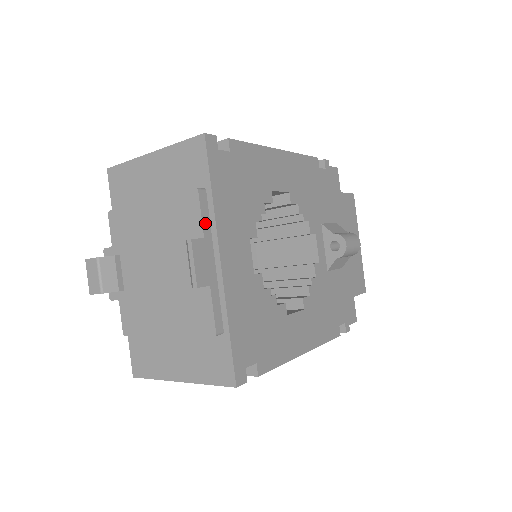
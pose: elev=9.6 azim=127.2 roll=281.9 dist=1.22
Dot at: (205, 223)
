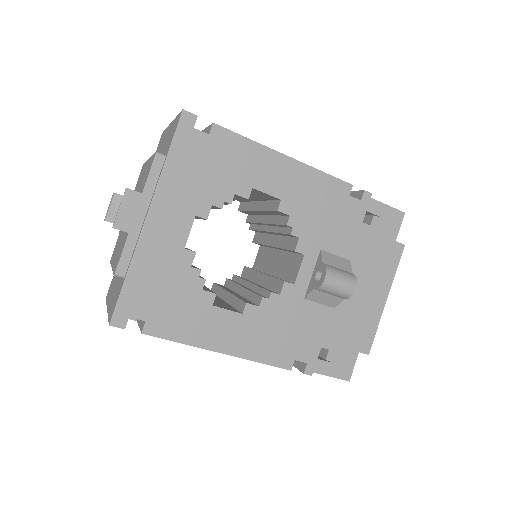
Dot at: (150, 182)
